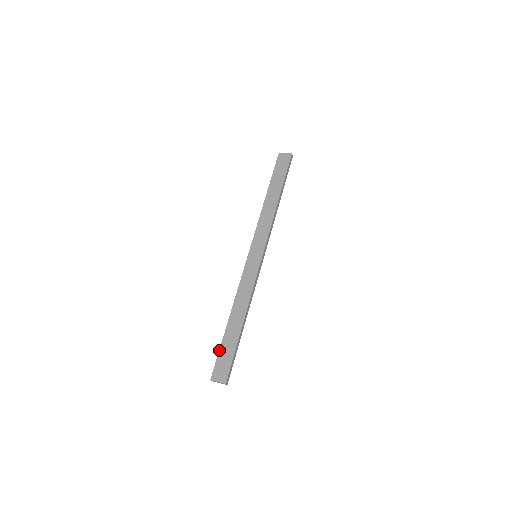
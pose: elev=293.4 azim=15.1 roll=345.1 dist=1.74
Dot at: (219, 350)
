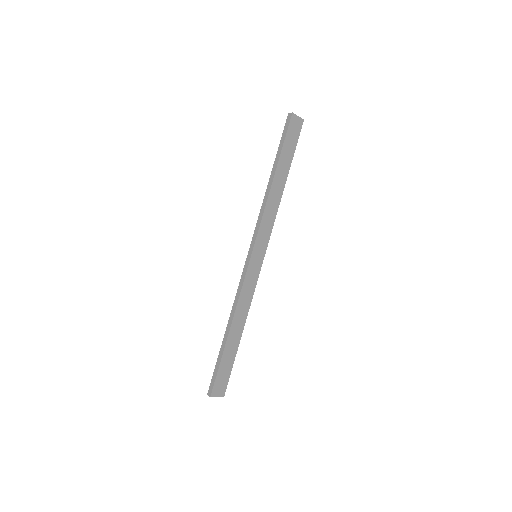
Dot at: (219, 366)
